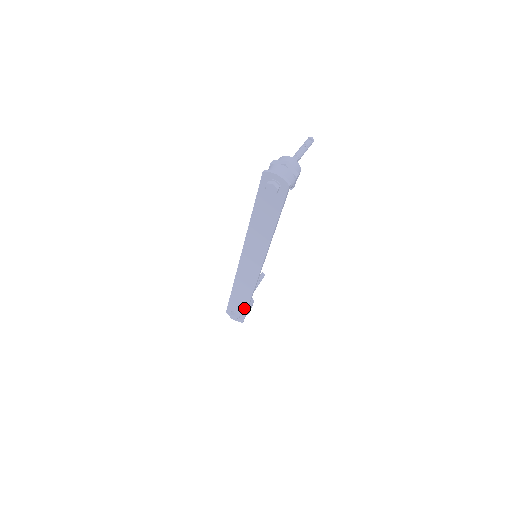
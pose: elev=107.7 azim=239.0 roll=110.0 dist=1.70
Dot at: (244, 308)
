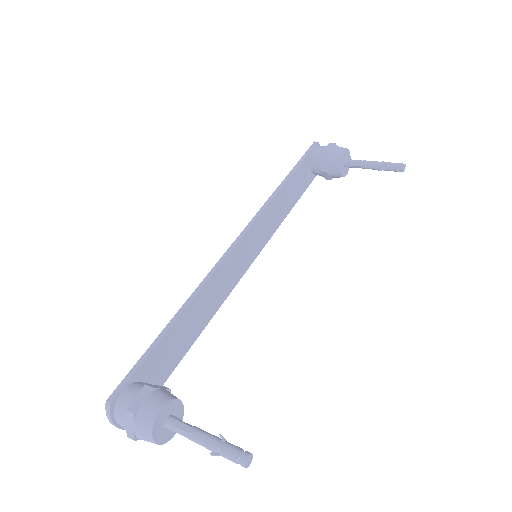
Dot at: occluded
